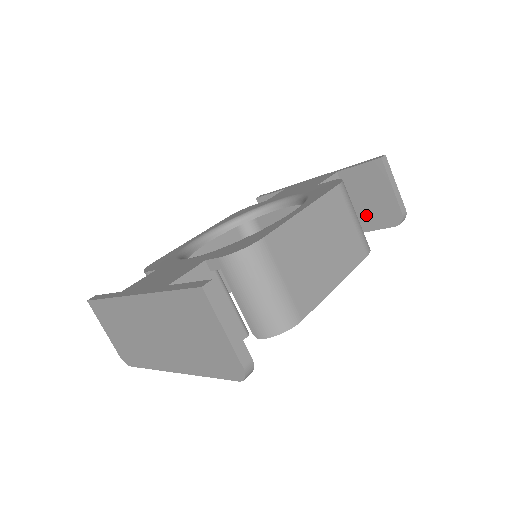
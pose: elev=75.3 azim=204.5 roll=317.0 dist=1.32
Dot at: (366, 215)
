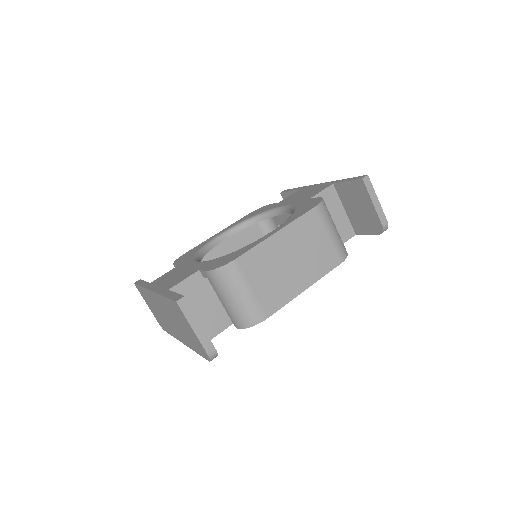
Dot at: (357, 221)
